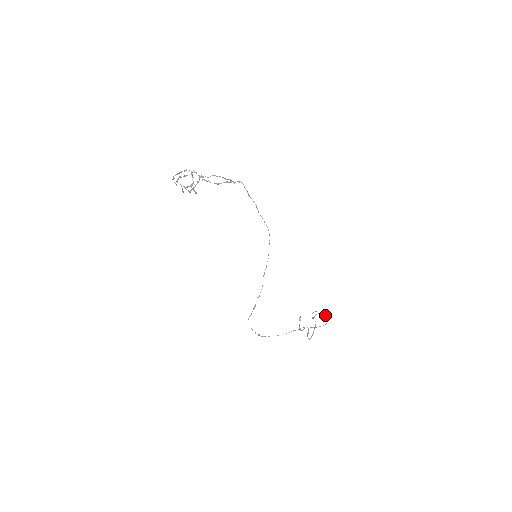
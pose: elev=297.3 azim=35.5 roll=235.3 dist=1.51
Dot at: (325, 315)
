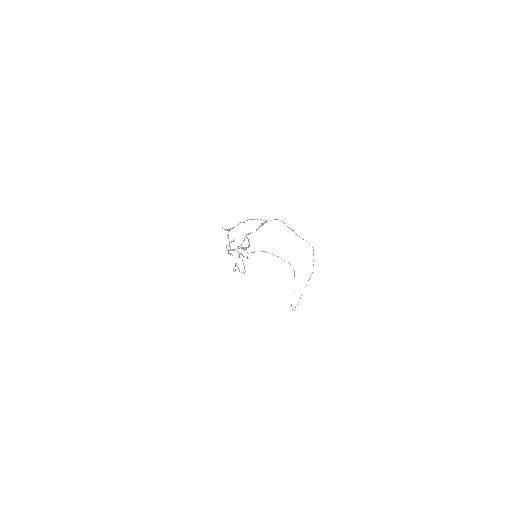
Dot at: occluded
